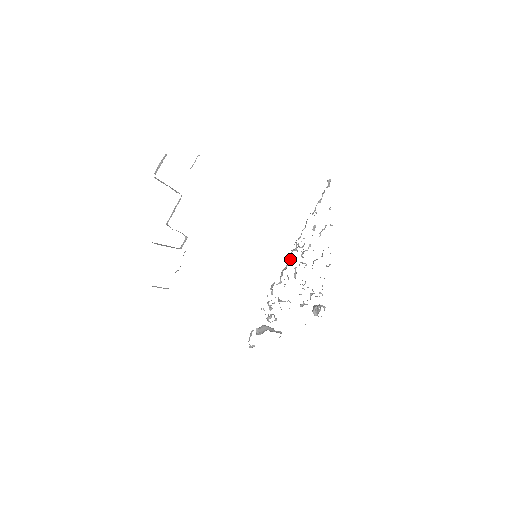
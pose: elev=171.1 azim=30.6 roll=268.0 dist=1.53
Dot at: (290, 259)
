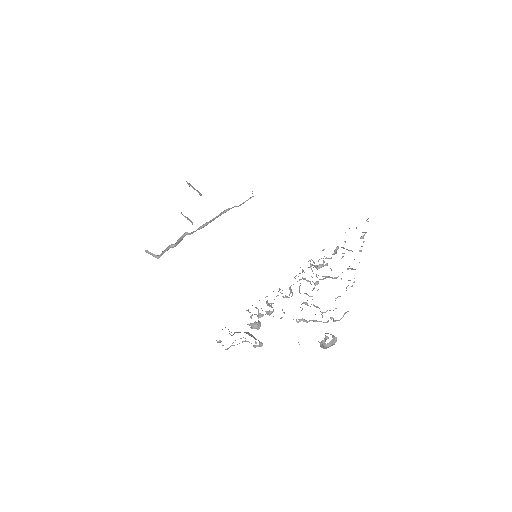
Dot at: (299, 273)
